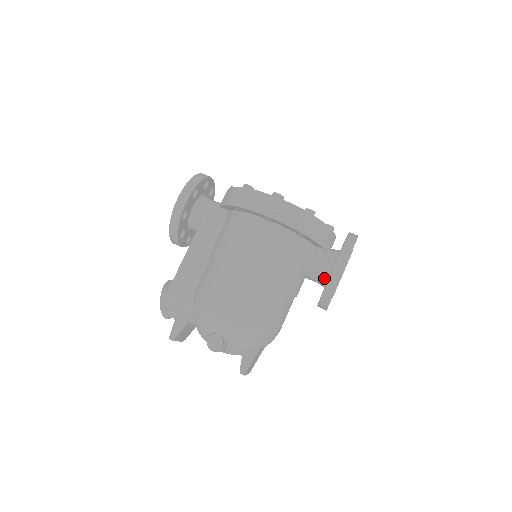
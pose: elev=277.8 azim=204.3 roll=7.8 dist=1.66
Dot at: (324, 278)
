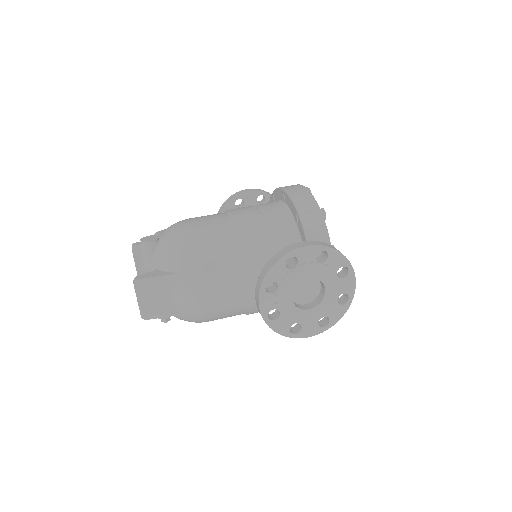
Dot at: occluded
